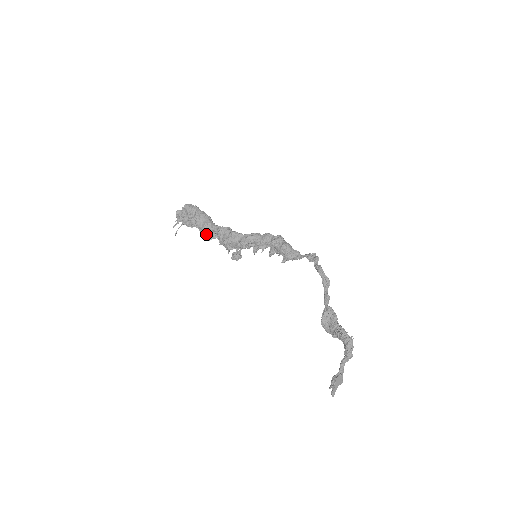
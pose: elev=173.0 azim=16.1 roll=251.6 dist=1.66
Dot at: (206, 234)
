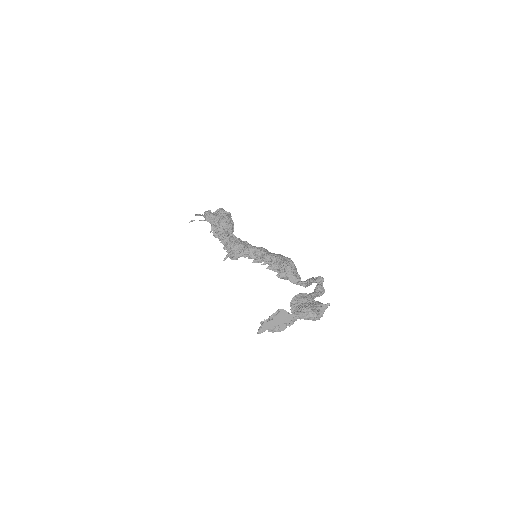
Dot at: occluded
